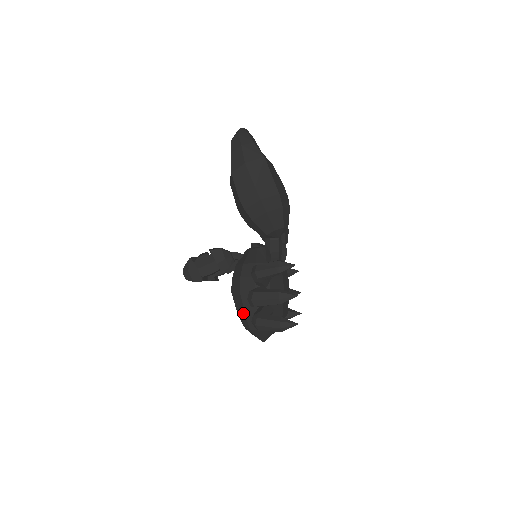
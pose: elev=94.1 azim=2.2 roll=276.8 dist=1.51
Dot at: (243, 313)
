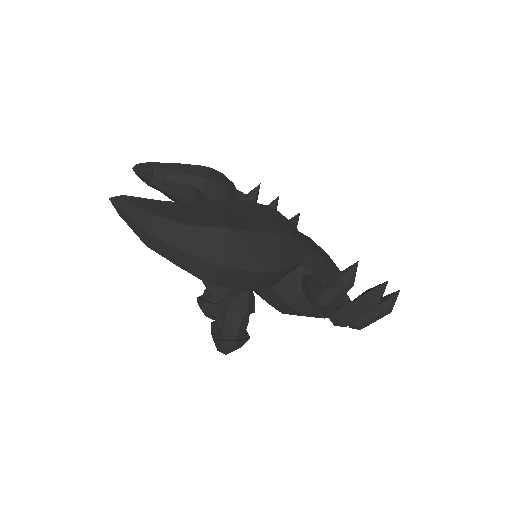
Dot at: occluded
